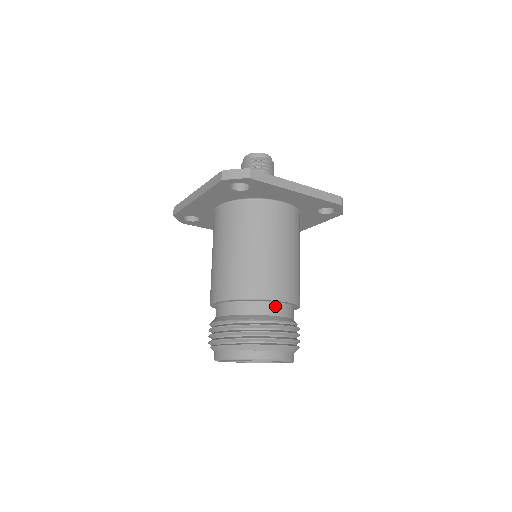
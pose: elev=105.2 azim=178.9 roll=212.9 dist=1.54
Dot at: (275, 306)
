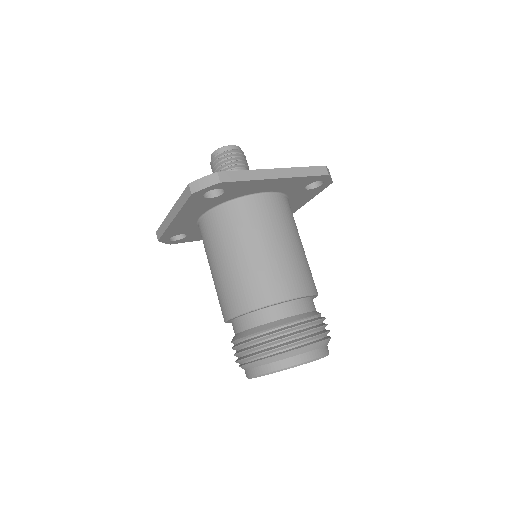
Dot at: (291, 305)
